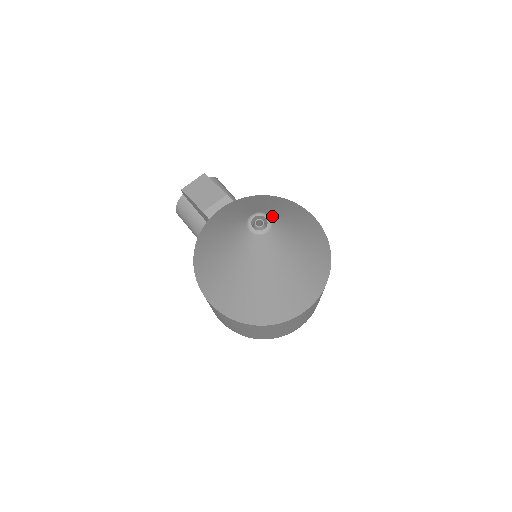
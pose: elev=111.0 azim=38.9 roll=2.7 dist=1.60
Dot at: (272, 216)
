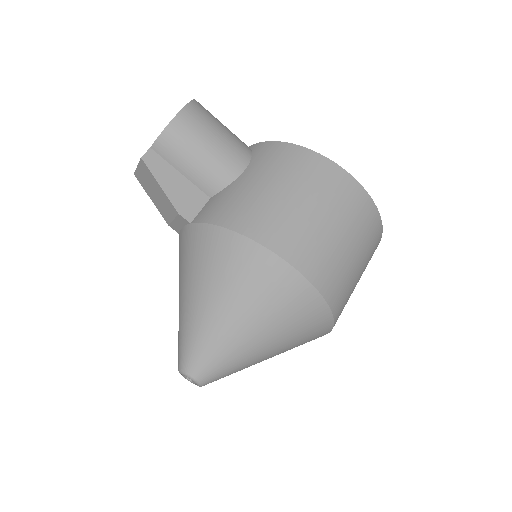
Dot at: (200, 373)
